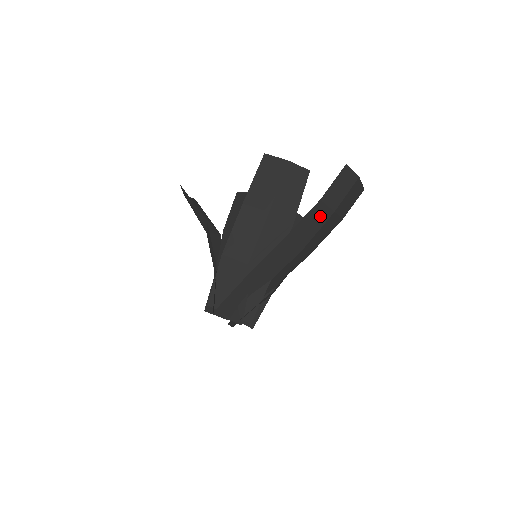
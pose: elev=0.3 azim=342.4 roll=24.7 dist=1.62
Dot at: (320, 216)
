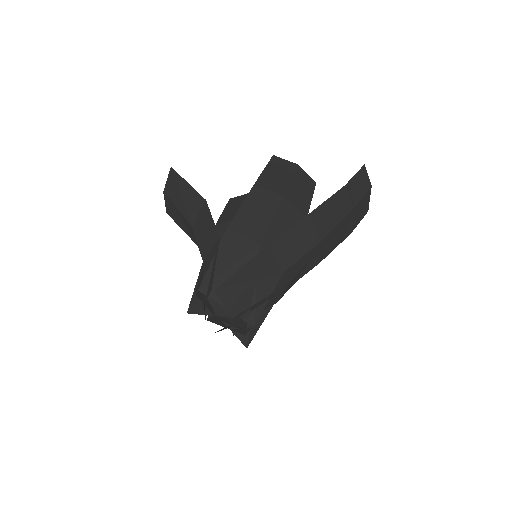
Dot at: (342, 206)
